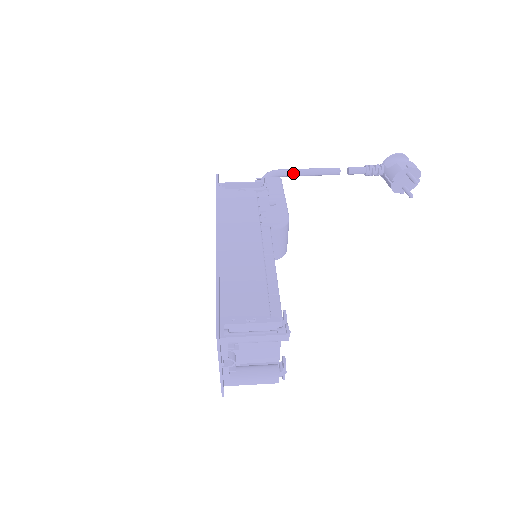
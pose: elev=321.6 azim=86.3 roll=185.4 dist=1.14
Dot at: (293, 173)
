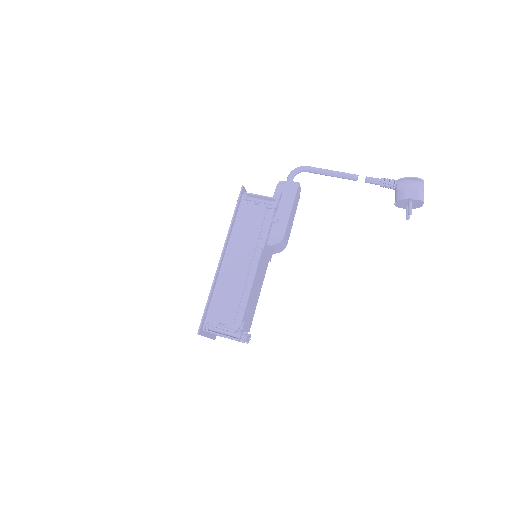
Dot at: (317, 173)
